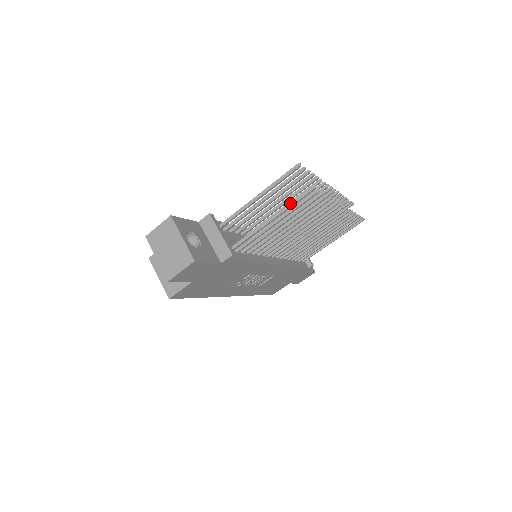
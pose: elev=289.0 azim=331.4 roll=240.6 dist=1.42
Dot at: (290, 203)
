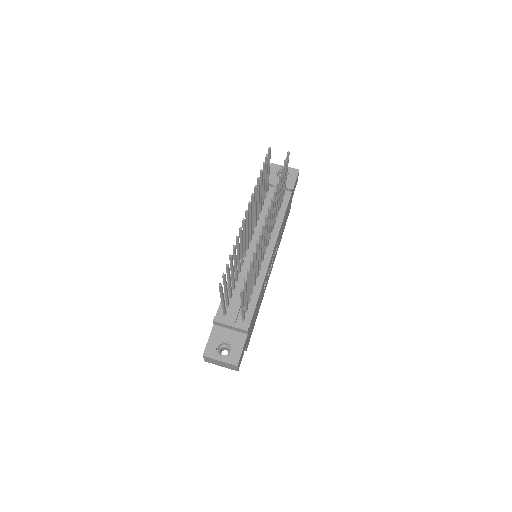
Dot at: (241, 300)
